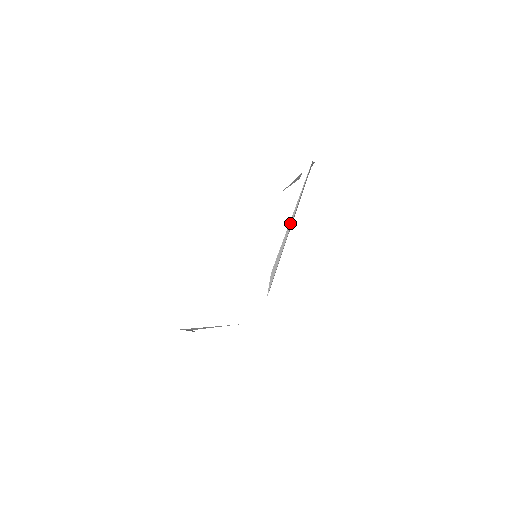
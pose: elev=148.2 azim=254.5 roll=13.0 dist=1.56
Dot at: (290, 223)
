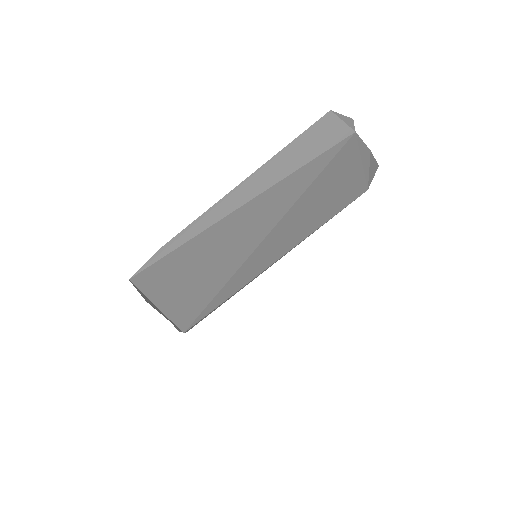
Dot at: (232, 190)
